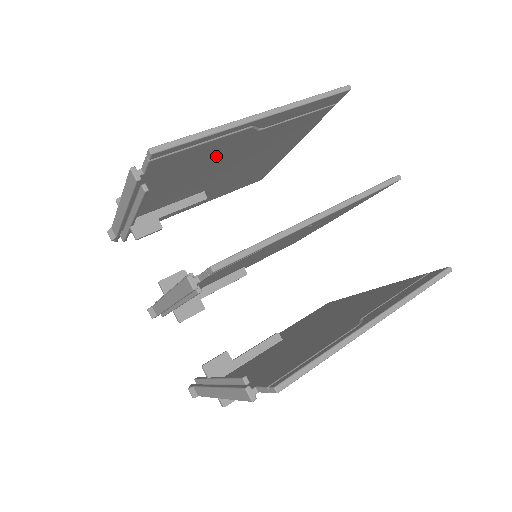
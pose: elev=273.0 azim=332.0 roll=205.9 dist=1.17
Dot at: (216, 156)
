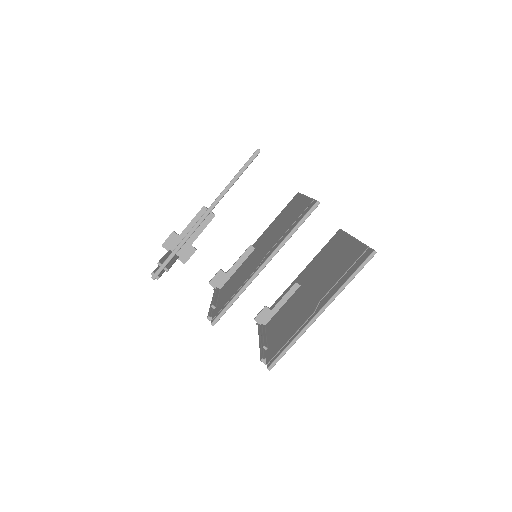
Dot at: occluded
